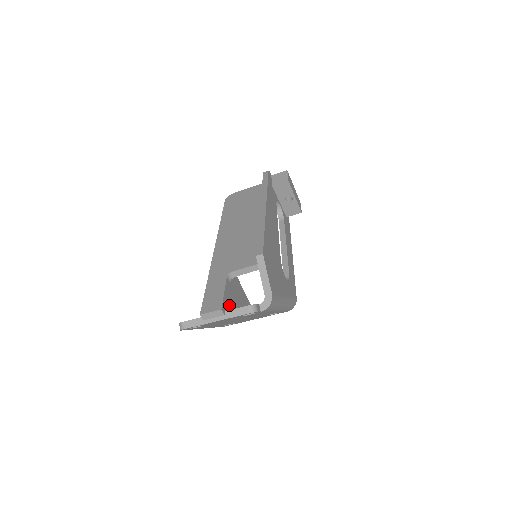
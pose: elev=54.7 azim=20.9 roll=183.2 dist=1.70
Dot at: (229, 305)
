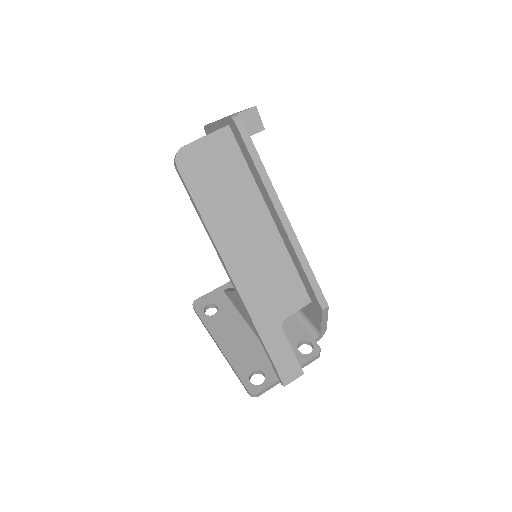
Dot at: occluded
